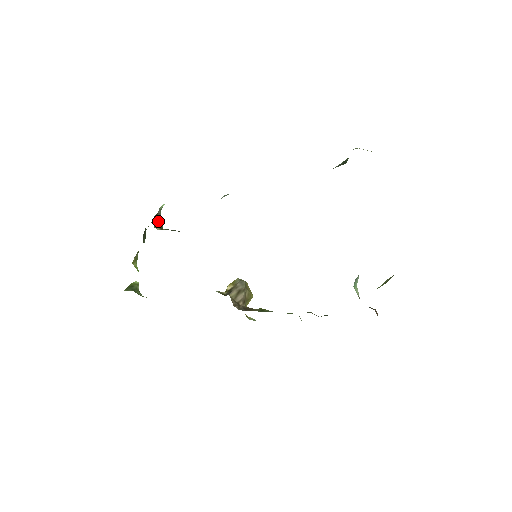
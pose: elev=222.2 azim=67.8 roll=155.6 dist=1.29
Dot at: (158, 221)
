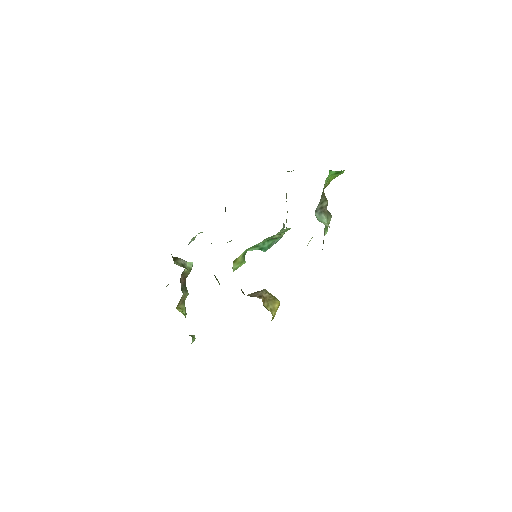
Dot at: (180, 263)
